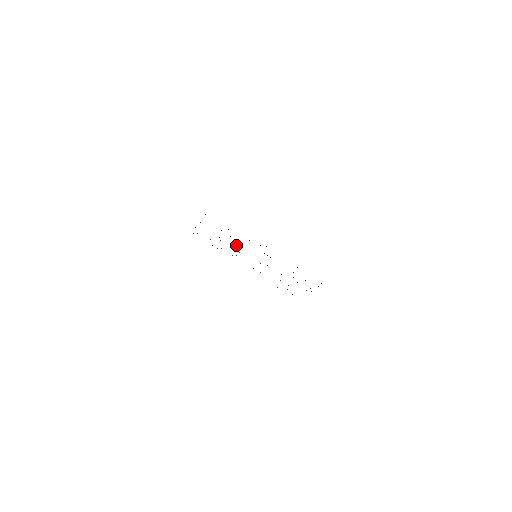
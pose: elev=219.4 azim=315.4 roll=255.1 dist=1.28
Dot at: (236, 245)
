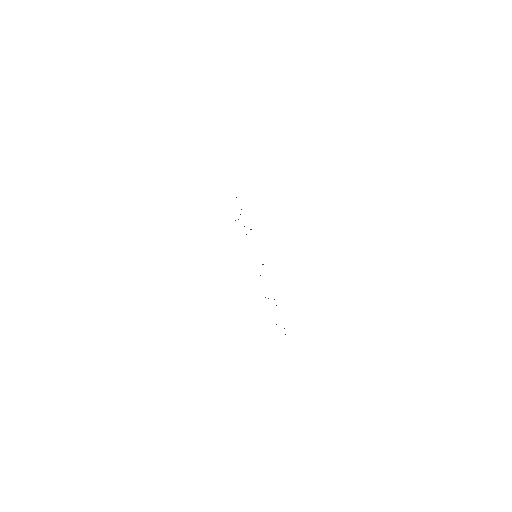
Dot at: occluded
